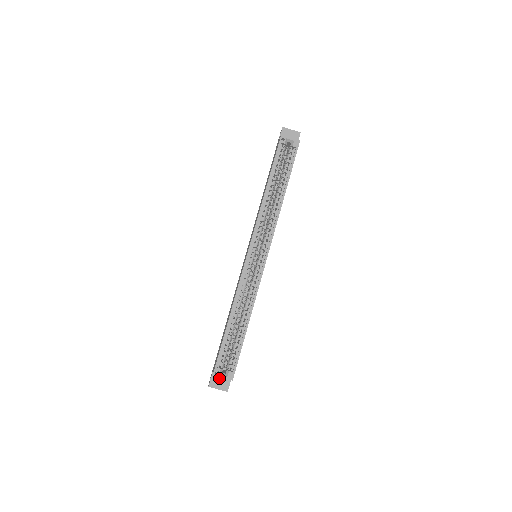
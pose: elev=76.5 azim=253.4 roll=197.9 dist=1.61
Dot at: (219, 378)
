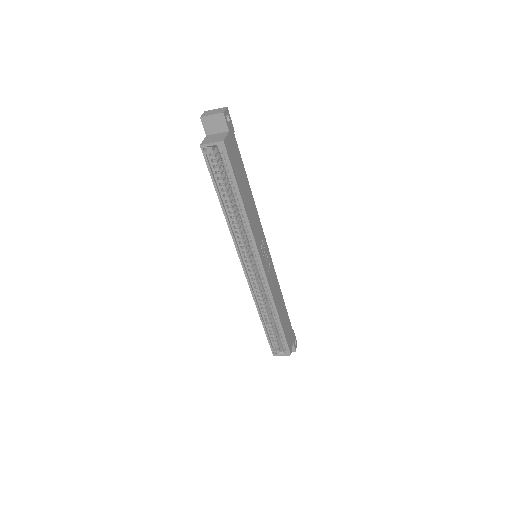
Dot at: occluded
